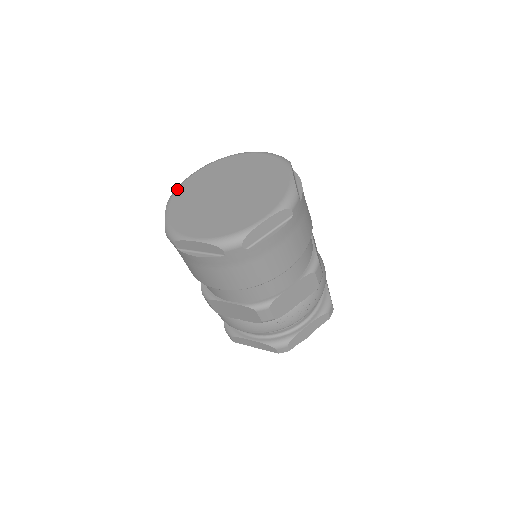
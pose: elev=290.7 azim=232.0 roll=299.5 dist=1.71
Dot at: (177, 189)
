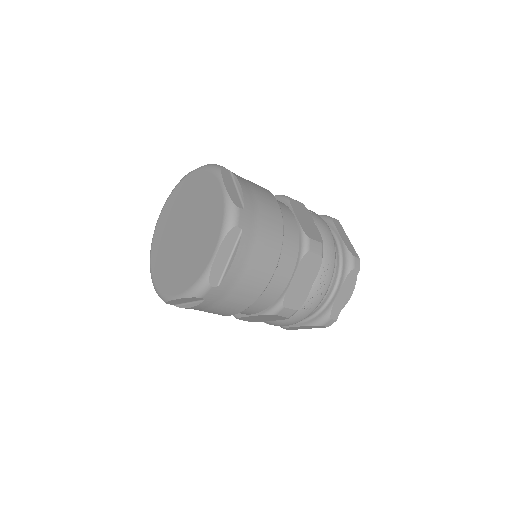
Dot at: (151, 244)
